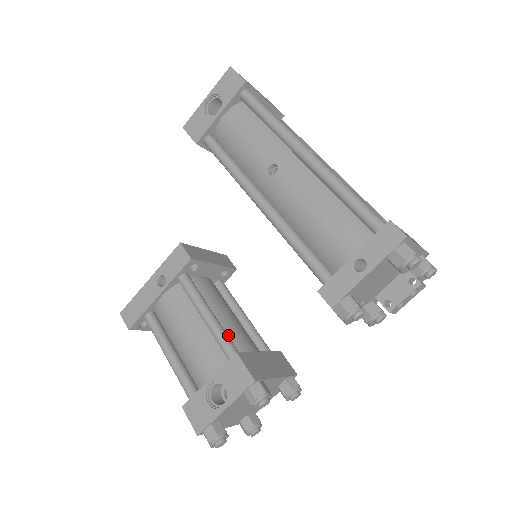
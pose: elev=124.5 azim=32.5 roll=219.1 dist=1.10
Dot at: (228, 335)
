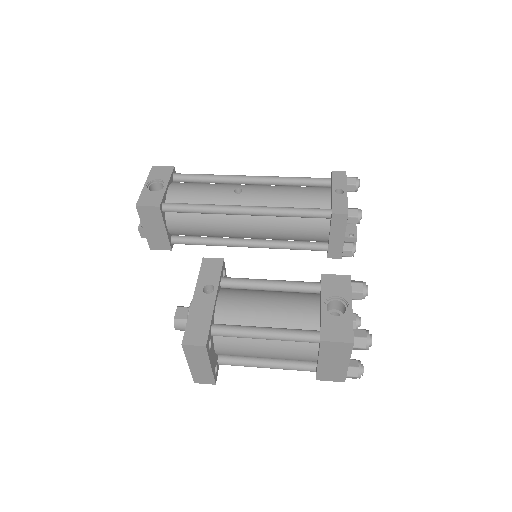
Dot at: occluded
